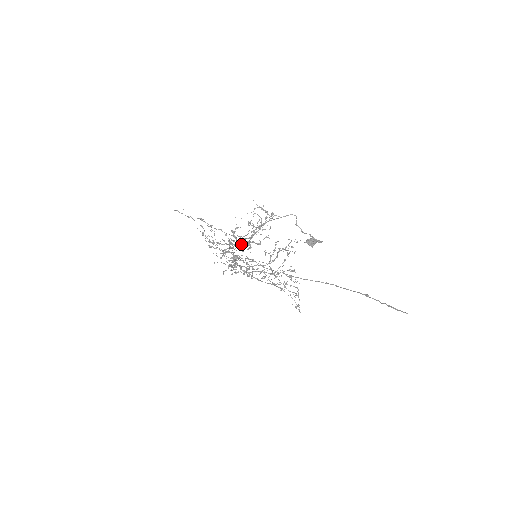
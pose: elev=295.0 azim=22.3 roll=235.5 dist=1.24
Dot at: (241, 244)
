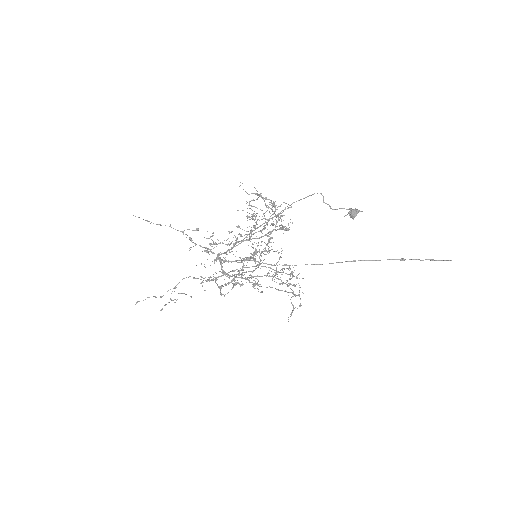
Dot at: (256, 238)
